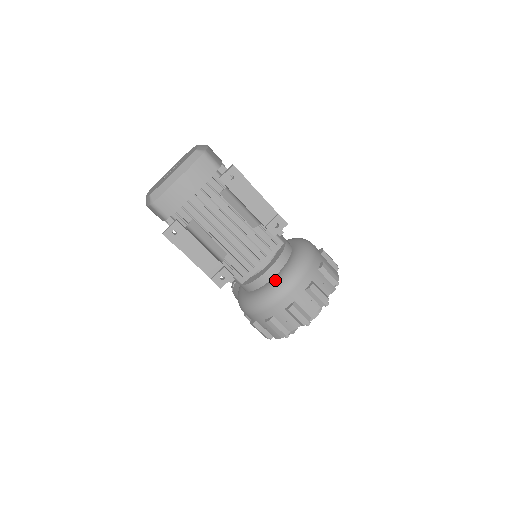
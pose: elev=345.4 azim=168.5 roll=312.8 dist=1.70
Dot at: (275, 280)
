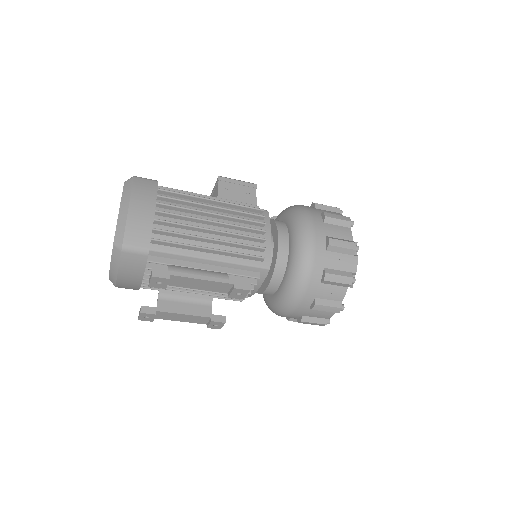
Dot at: (275, 300)
